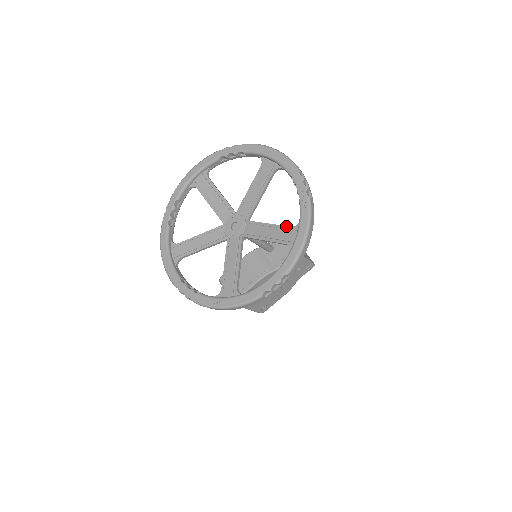
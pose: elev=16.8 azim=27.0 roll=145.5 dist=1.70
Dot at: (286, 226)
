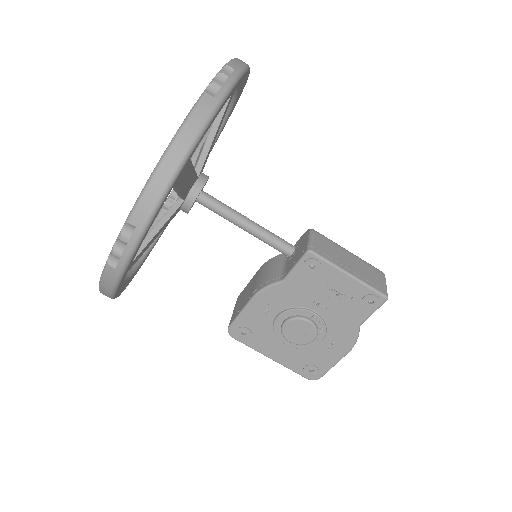
Dot at: occluded
